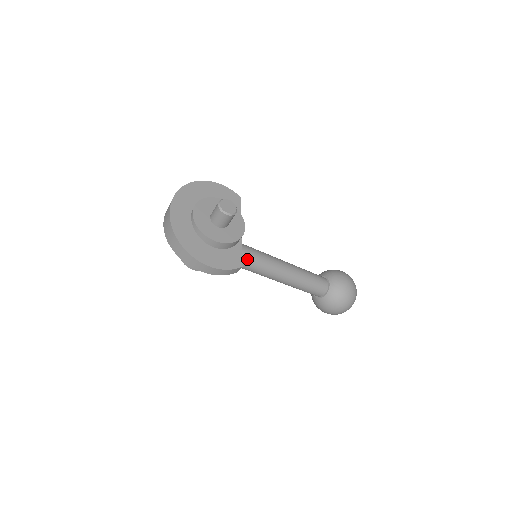
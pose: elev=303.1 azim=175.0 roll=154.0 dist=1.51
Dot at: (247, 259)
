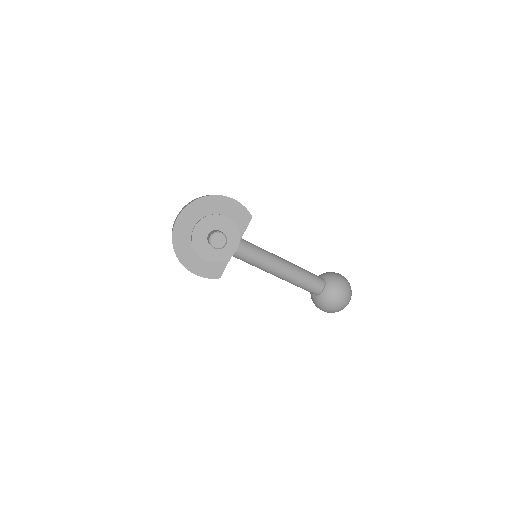
Dot at: (244, 258)
